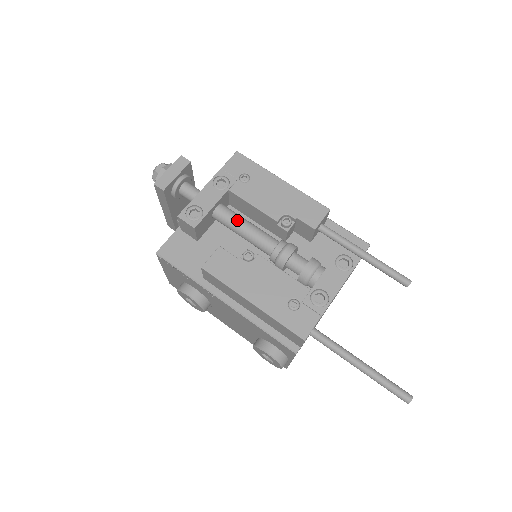
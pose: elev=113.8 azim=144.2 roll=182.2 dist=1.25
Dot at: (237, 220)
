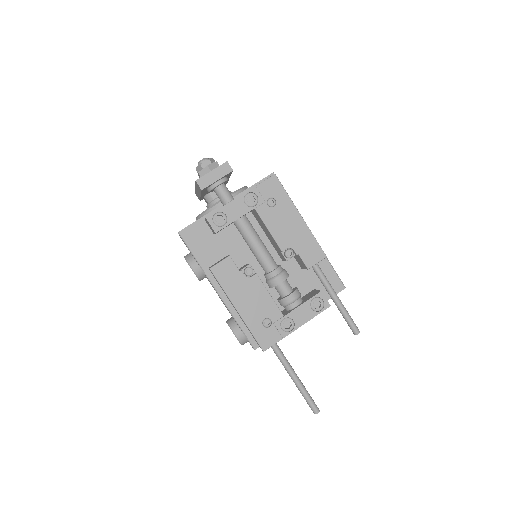
Dot at: (252, 236)
